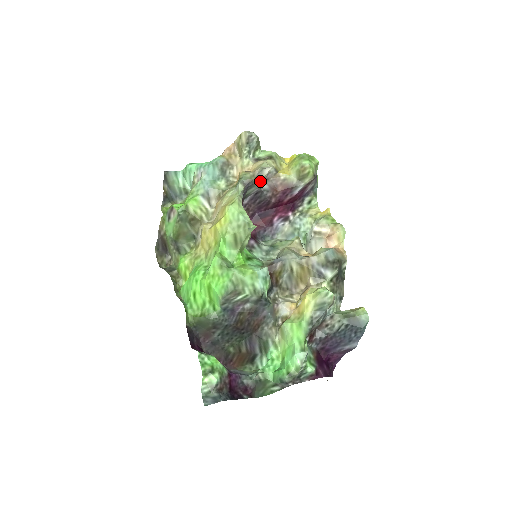
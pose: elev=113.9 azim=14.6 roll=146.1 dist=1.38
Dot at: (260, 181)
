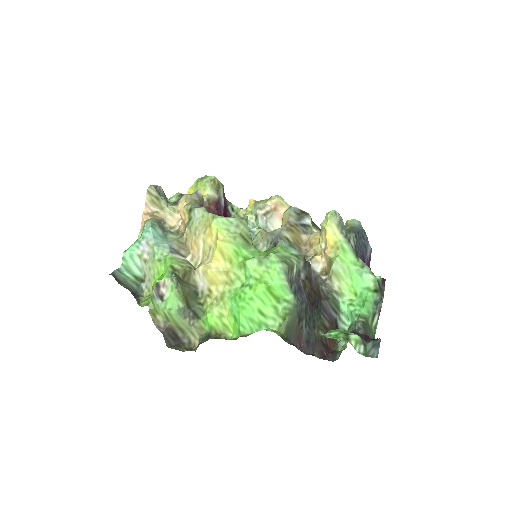
Dot at: (203, 202)
